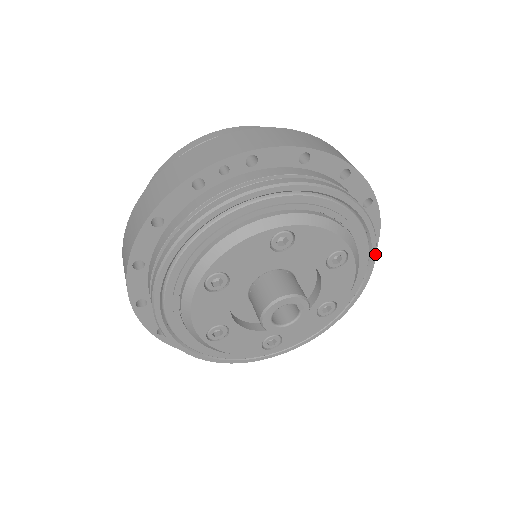
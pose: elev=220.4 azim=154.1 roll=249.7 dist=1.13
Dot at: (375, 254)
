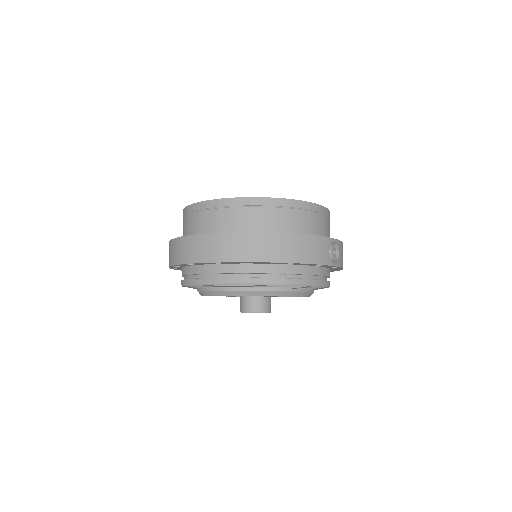
Dot at: occluded
